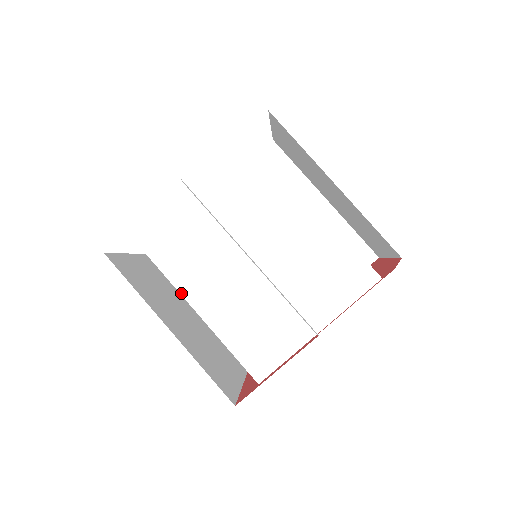
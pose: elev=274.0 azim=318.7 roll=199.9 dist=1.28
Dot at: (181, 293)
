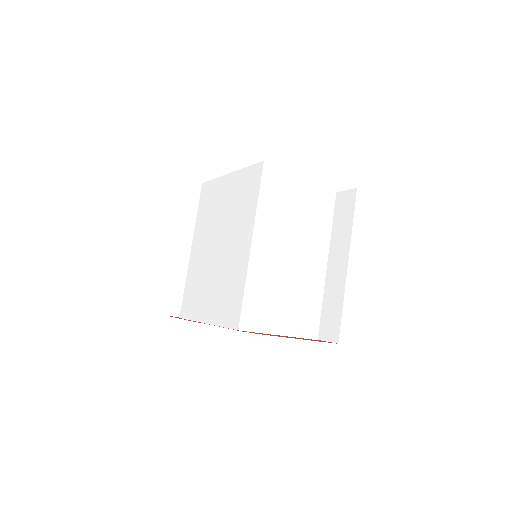
Dot at: (194, 236)
